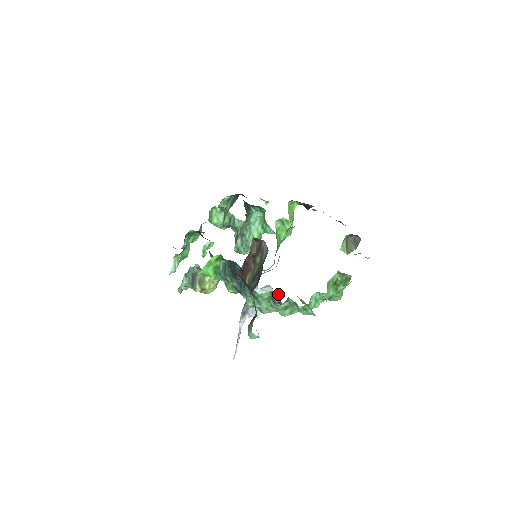
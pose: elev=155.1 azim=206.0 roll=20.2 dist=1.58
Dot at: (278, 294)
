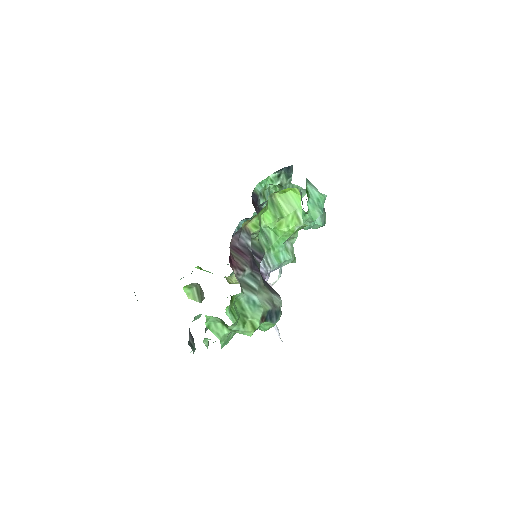
Dot at: occluded
